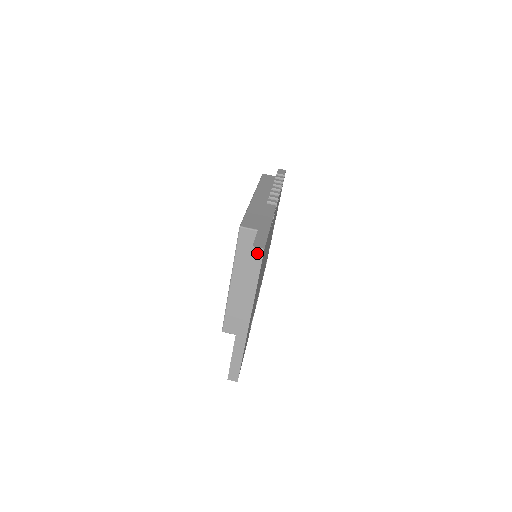
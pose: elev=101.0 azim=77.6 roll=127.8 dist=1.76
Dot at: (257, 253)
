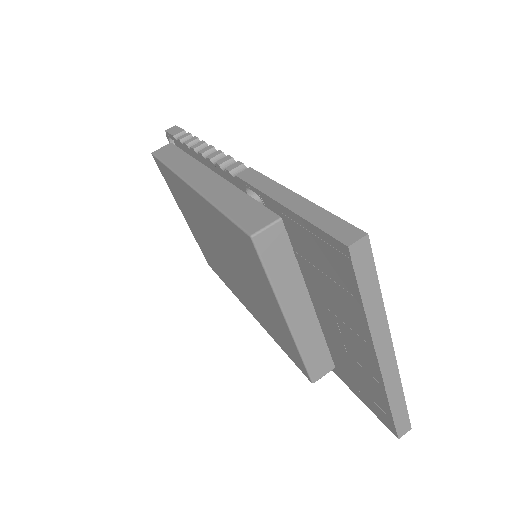
Dot at: (360, 251)
